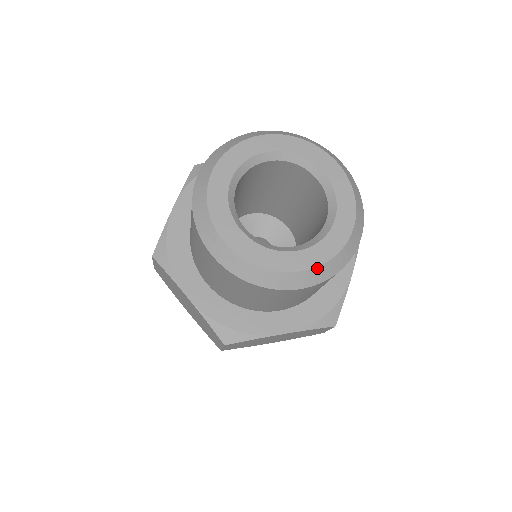
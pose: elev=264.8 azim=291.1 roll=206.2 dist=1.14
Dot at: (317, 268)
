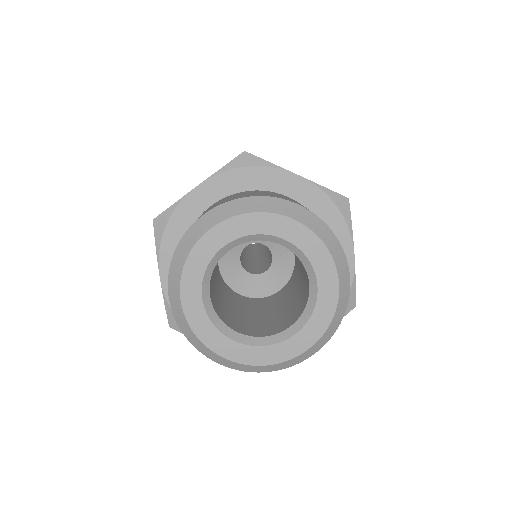
Dot at: (319, 340)
